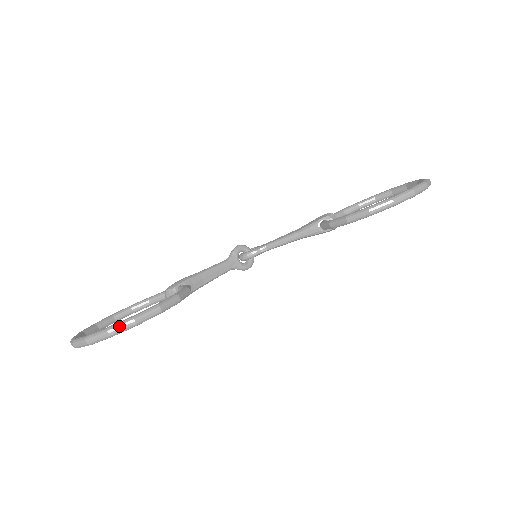
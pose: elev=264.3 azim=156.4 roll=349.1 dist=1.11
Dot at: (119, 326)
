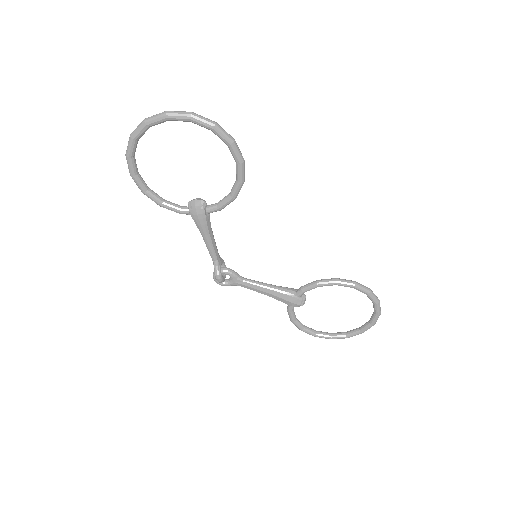
Dot at: occluded
